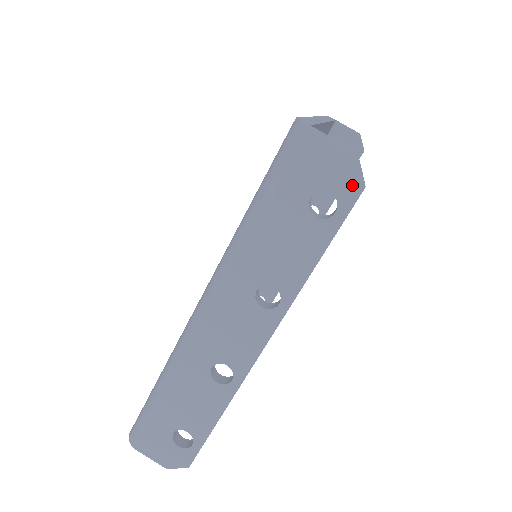
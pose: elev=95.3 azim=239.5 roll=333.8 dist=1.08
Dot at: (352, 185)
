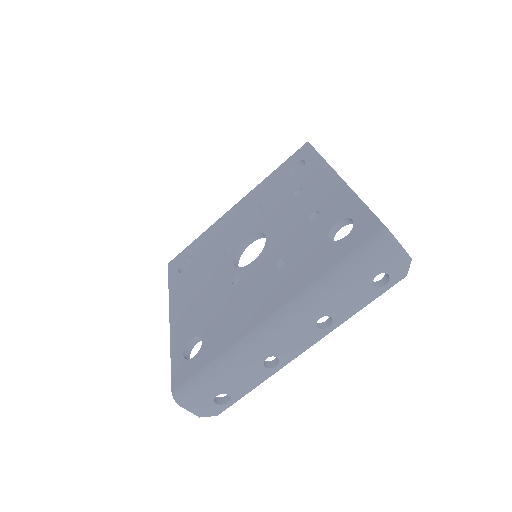
Dot at: (401, 273)
